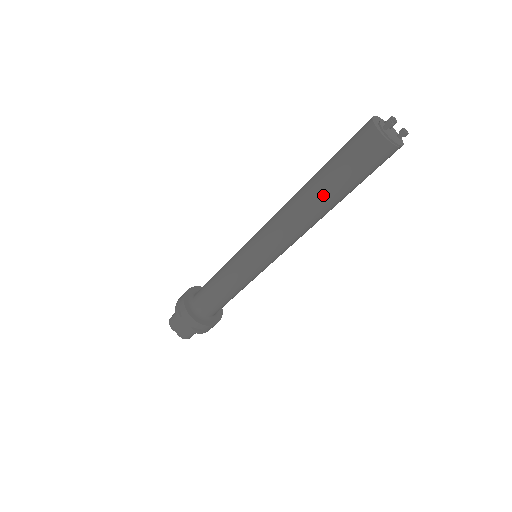
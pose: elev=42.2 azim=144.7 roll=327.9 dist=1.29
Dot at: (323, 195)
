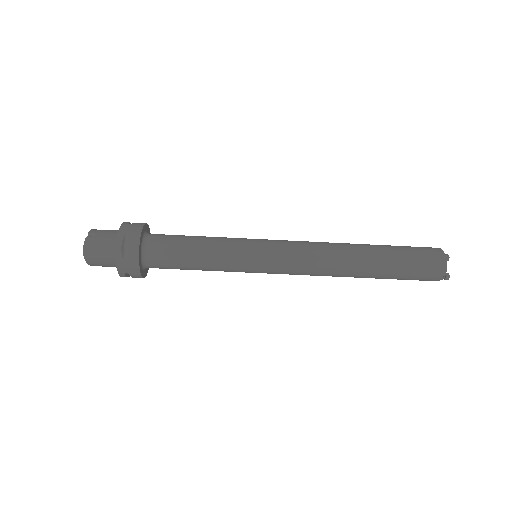
Dot at: (372, 249)
